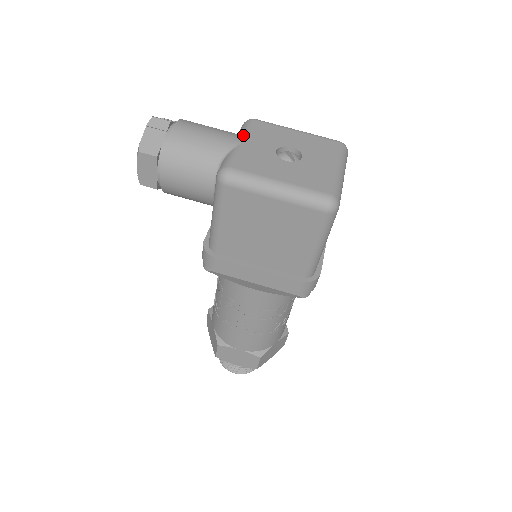
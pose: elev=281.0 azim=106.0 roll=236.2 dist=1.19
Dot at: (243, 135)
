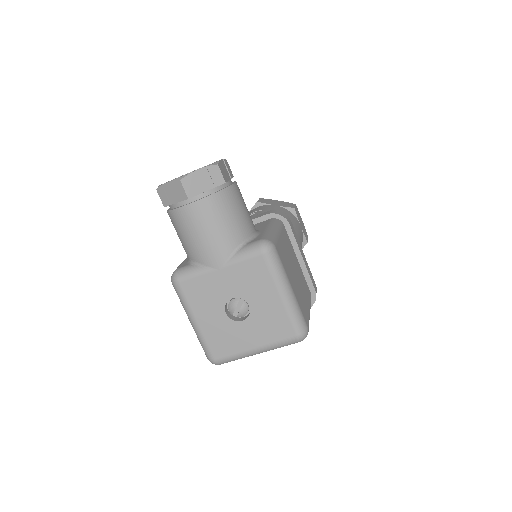
Dot at: (229, 262)
